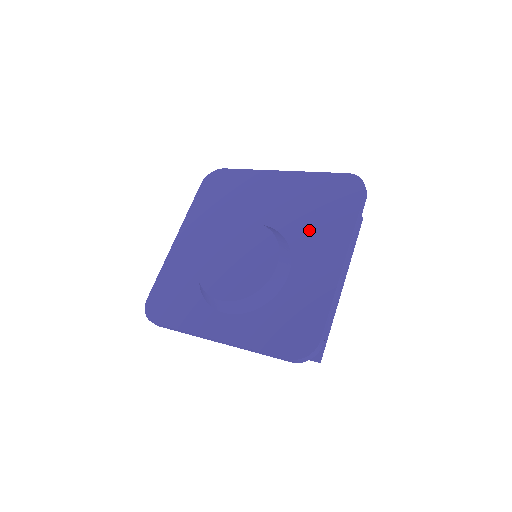
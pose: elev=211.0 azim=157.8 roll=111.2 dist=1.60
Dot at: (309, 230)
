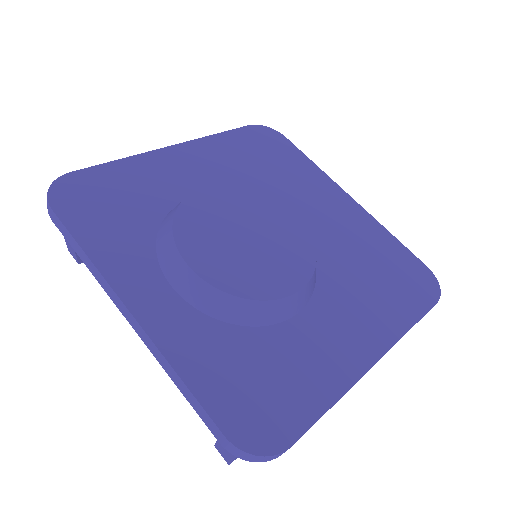
Dot at: (352, 285)
